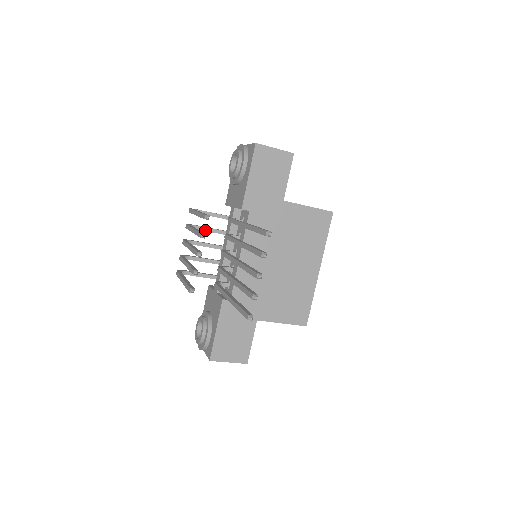
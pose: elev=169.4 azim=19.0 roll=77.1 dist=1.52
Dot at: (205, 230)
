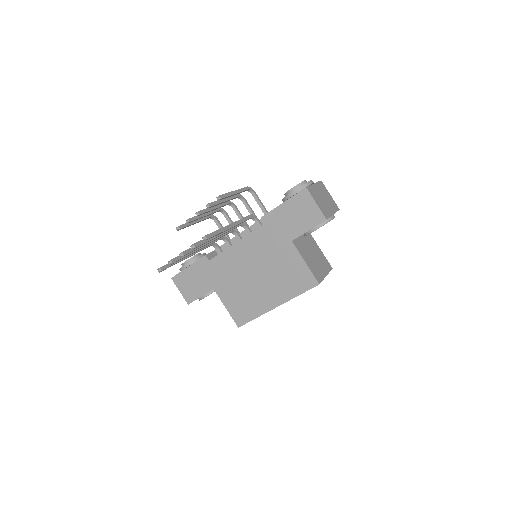
Dot at: (248, 209)
